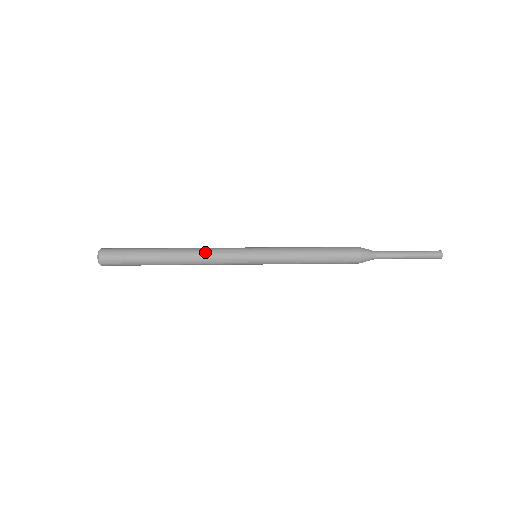
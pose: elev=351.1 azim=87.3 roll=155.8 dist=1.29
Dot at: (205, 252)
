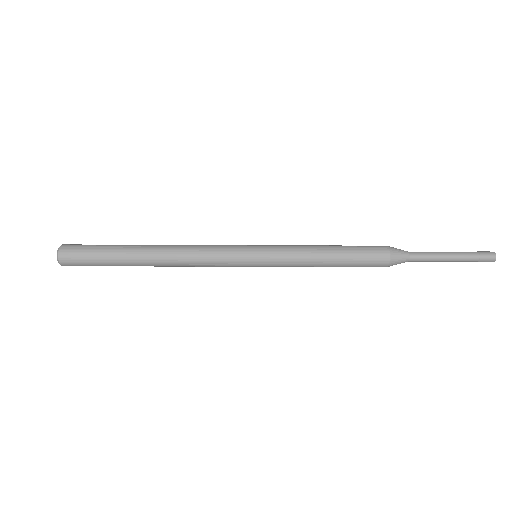
Dot at: (191, 251)
